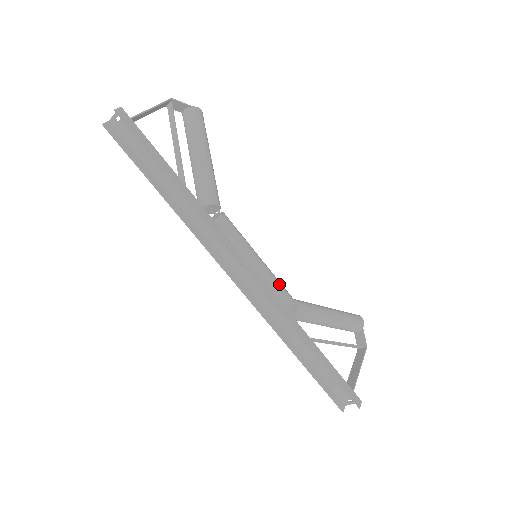
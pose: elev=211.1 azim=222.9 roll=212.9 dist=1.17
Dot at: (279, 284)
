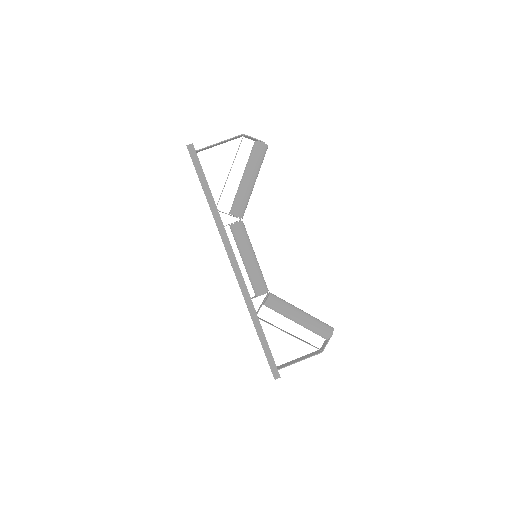
Dot at: (258, 280)
